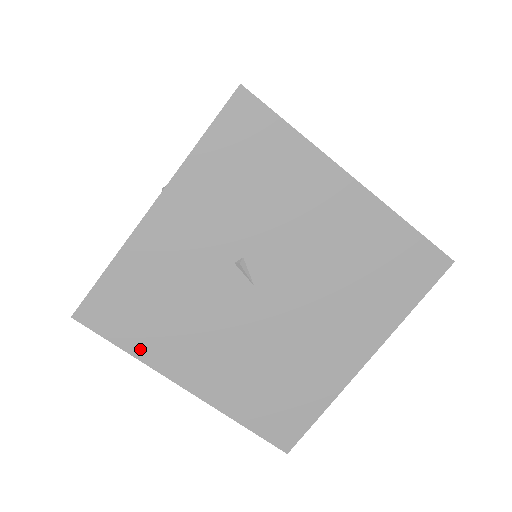
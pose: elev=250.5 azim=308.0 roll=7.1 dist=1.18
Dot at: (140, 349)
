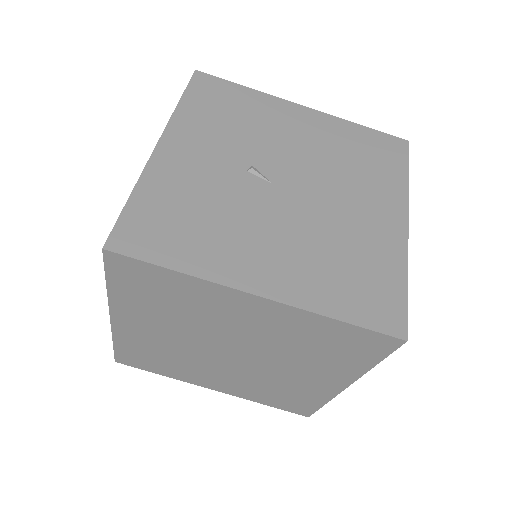
Dot at: (190, 264)
